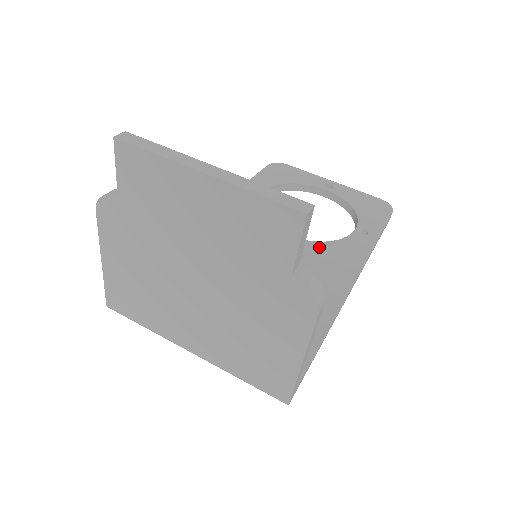
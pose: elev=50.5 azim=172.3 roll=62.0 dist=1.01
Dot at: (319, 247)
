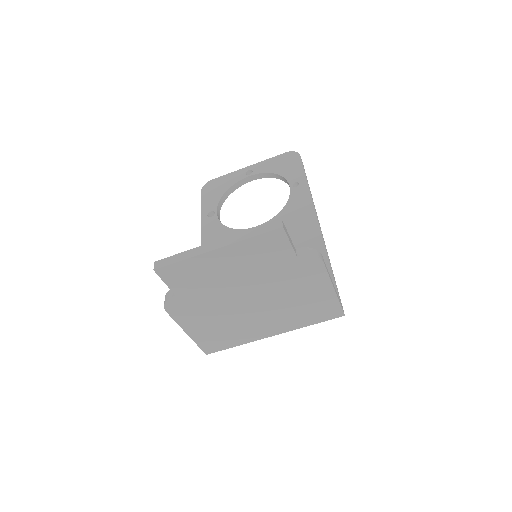
Dot at: (281, 217)
